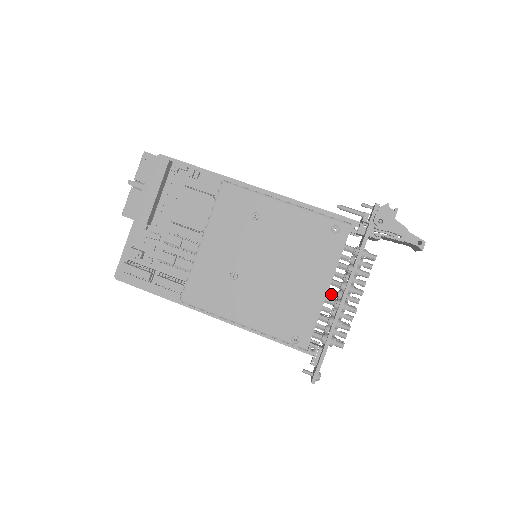
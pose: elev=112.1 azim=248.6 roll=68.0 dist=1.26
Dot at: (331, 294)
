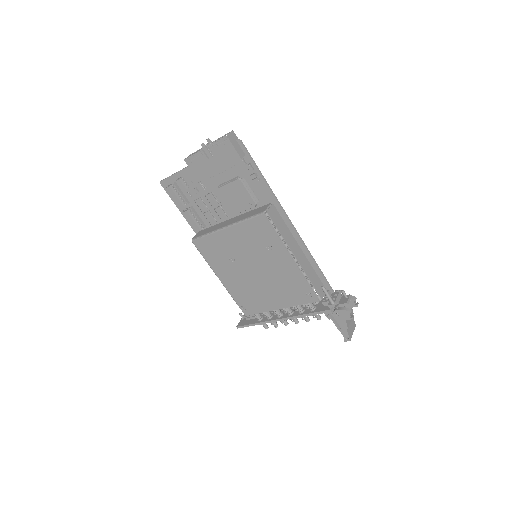
Dot at: occluded
